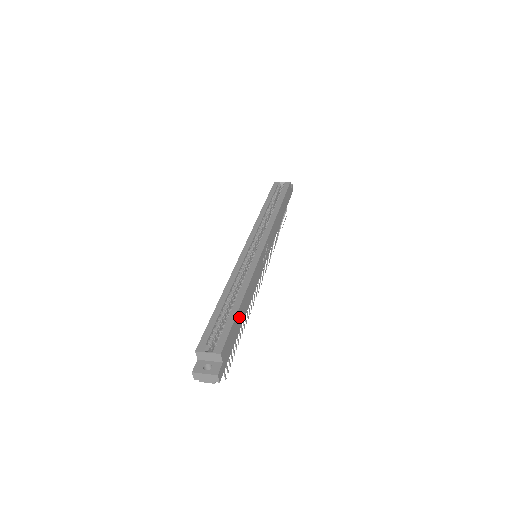
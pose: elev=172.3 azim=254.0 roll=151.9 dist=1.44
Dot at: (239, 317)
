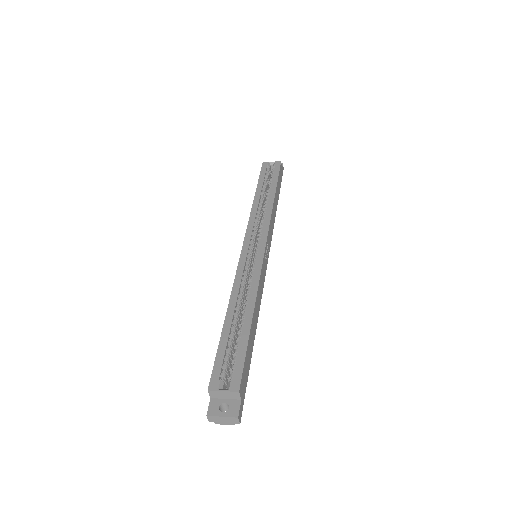
Dot at: (251, 338)
